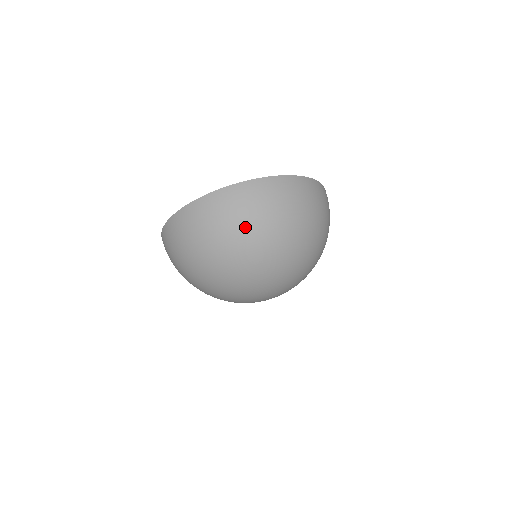
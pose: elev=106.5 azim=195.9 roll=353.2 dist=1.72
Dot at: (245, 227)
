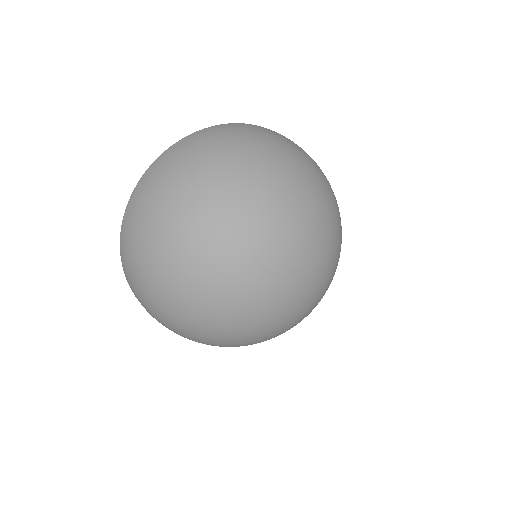
Dot at: (156, 222)
